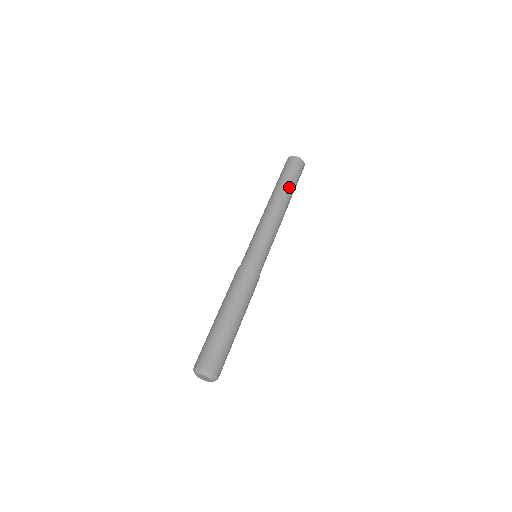
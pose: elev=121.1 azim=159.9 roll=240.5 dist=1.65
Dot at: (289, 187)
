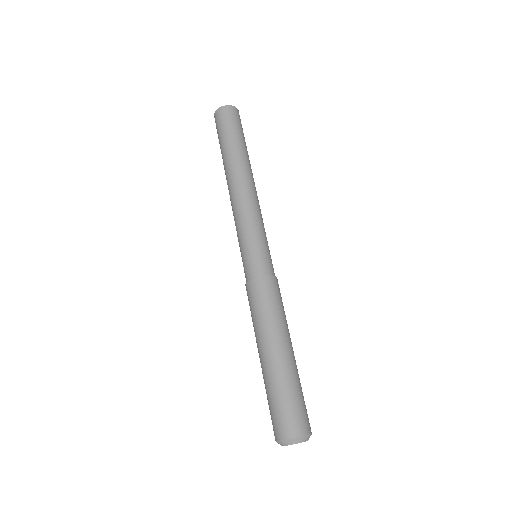
Dot at: occluded
